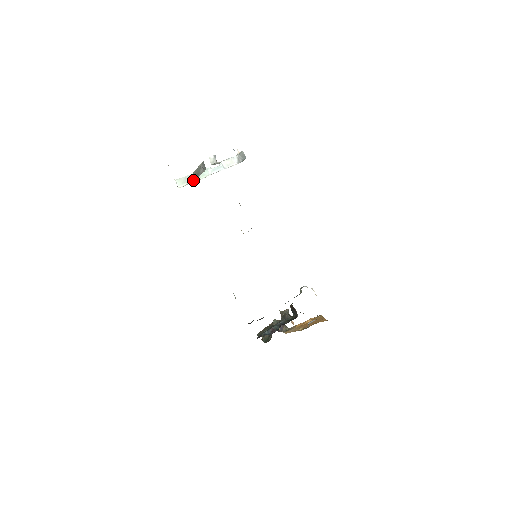
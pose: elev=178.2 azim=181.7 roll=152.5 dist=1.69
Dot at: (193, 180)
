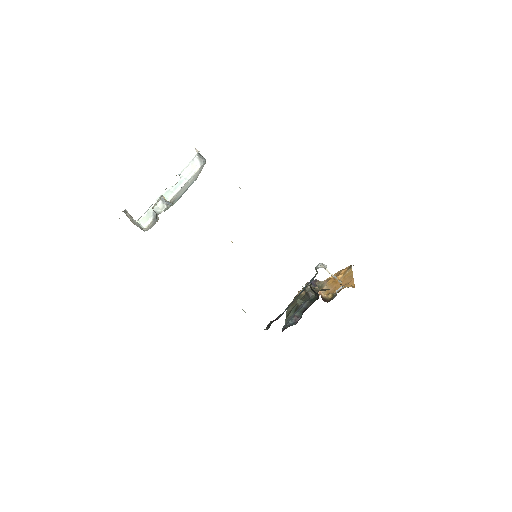
Dot at: (154, 221)
